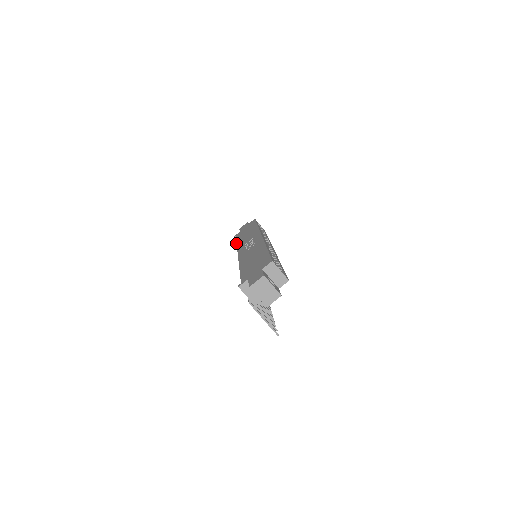
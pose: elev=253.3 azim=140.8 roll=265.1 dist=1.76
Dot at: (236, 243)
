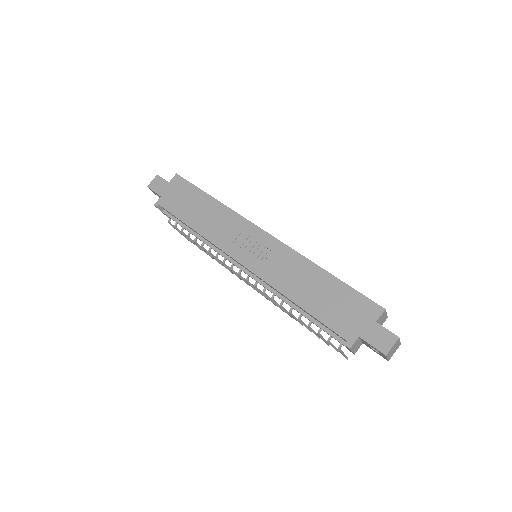
Dot at: (193, 229)
